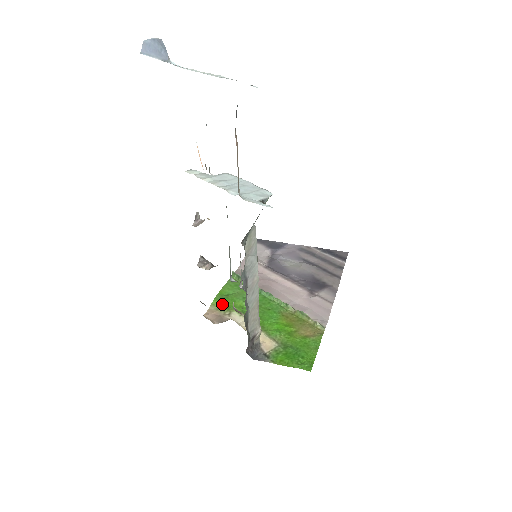
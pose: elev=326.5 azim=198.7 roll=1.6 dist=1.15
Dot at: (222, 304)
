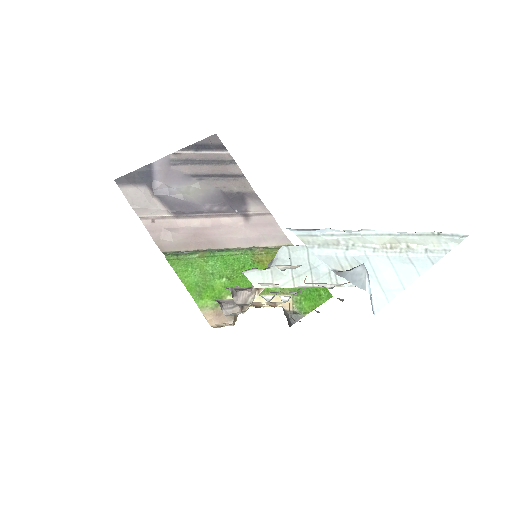
Dot at: (209, 300)
